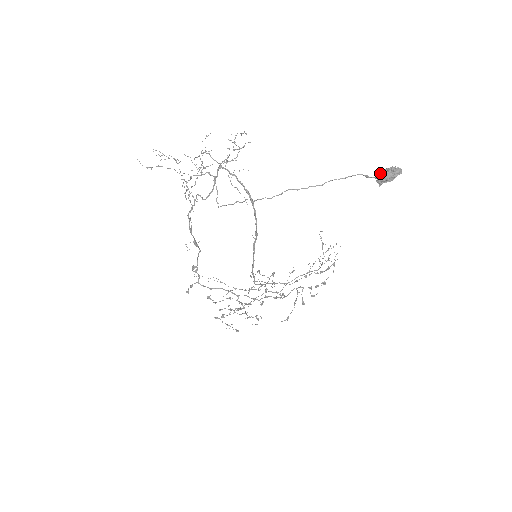
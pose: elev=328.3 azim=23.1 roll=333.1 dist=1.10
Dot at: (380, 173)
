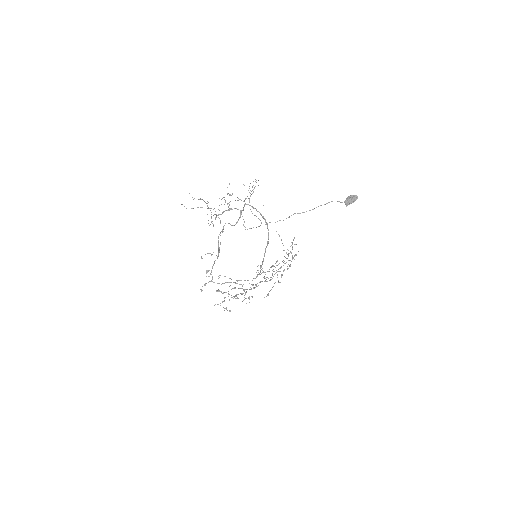
Dot at: (347, 199)
